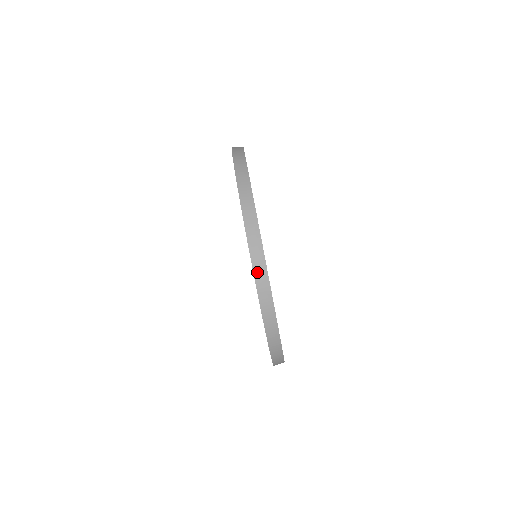
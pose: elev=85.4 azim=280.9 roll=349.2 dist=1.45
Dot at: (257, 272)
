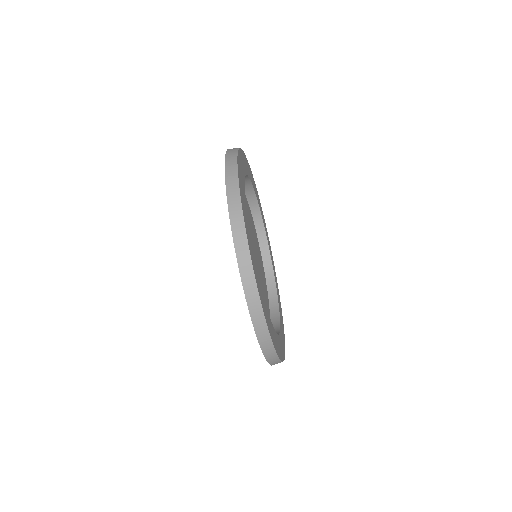
Dot at: (270, 361)
